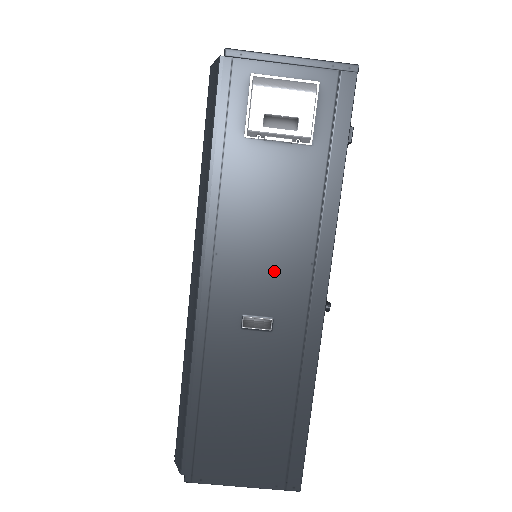
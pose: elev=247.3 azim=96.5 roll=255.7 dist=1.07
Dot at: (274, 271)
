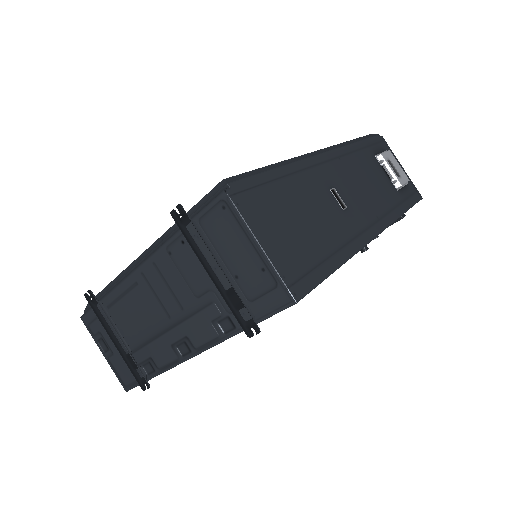
Dot at: (360, 196)
